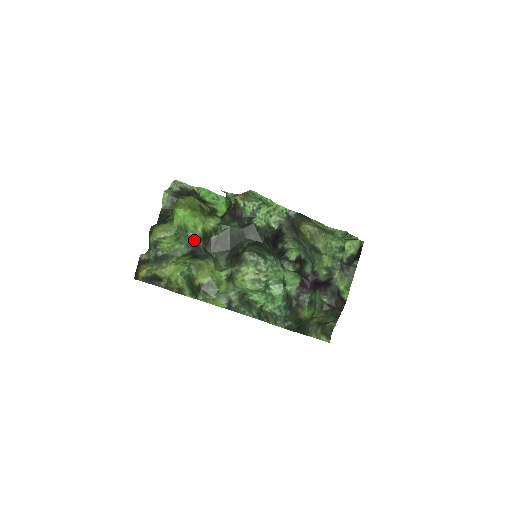
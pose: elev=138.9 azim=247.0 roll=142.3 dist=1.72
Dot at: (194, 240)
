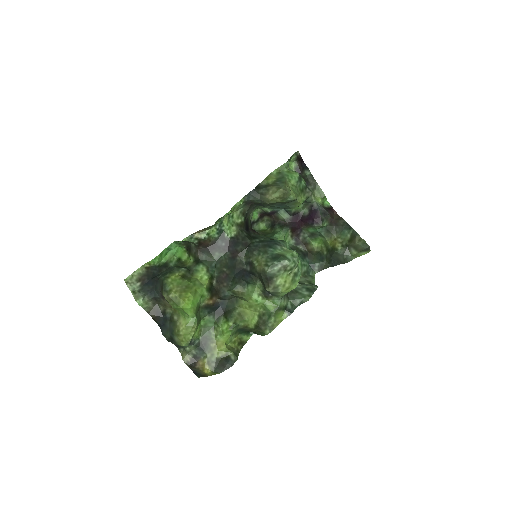
Dot at: (210, 304)
